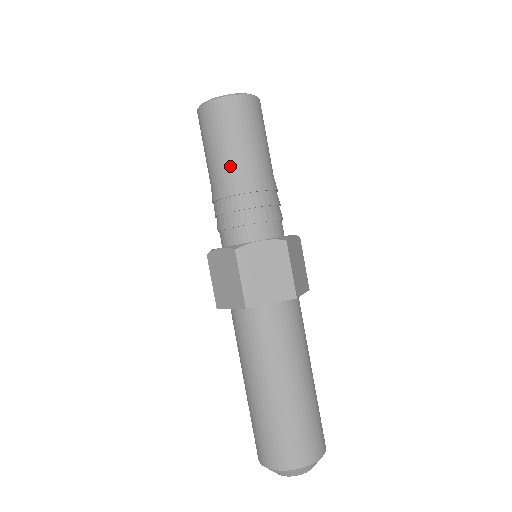
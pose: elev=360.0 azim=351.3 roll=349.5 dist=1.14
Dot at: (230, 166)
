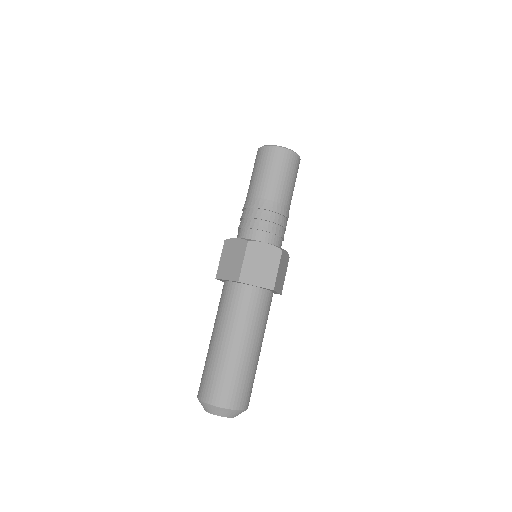
Dot at: (266, 190)
